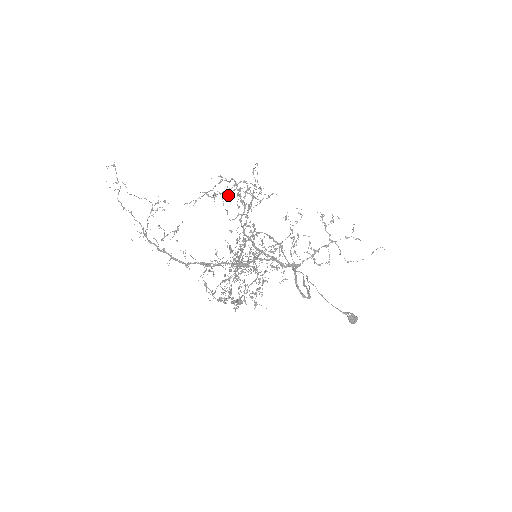
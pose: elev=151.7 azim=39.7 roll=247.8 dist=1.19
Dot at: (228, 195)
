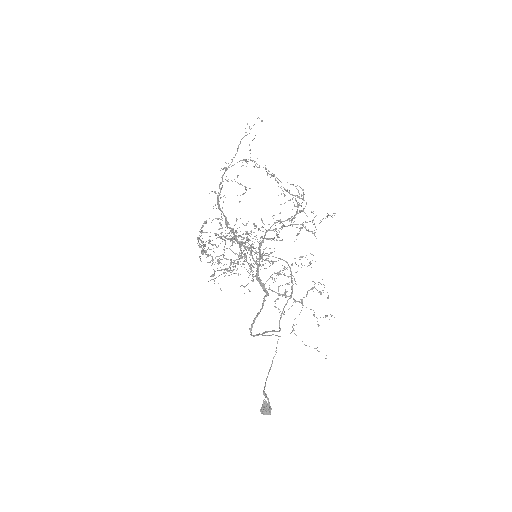
Dot at: (280, 187)
